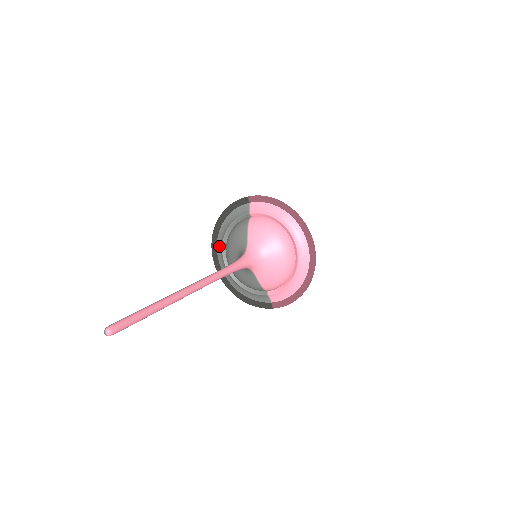
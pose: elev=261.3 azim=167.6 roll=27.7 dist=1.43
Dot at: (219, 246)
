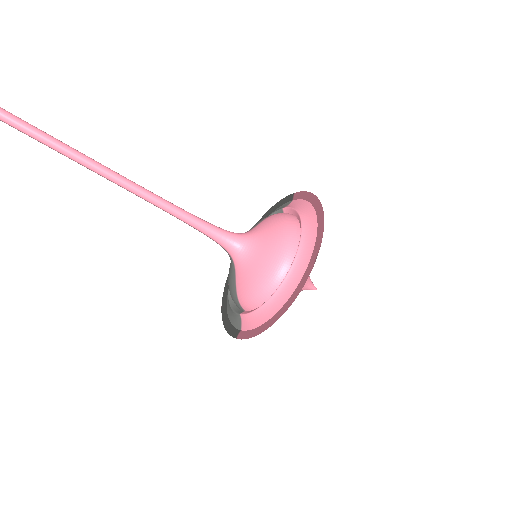
Dot at: occluded
